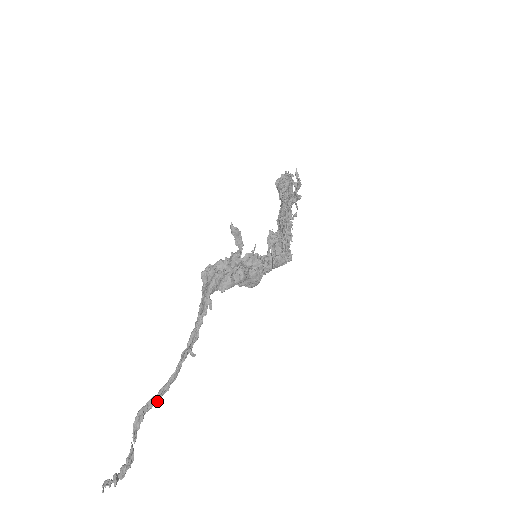
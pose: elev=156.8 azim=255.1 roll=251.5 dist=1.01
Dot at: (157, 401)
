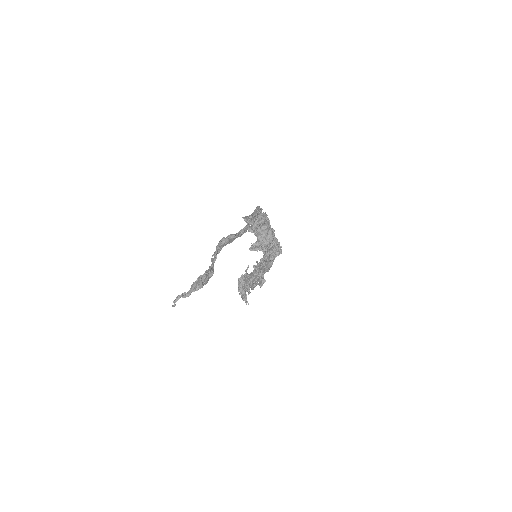
Dot at: (236, 234)
